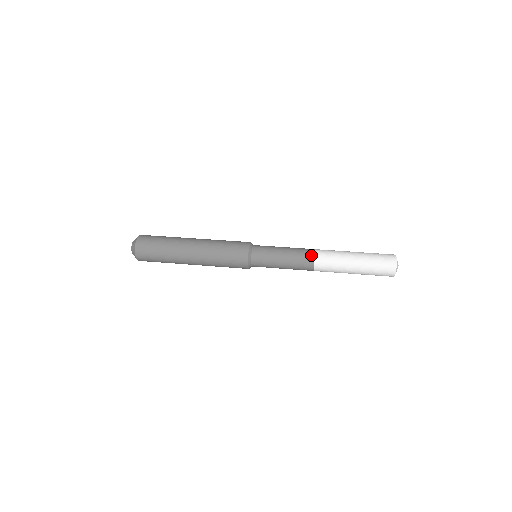
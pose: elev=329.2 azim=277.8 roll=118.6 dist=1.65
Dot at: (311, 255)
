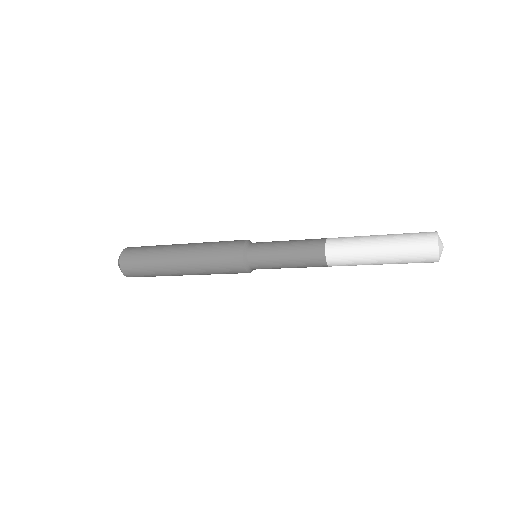
Dot at: (322, 238)
